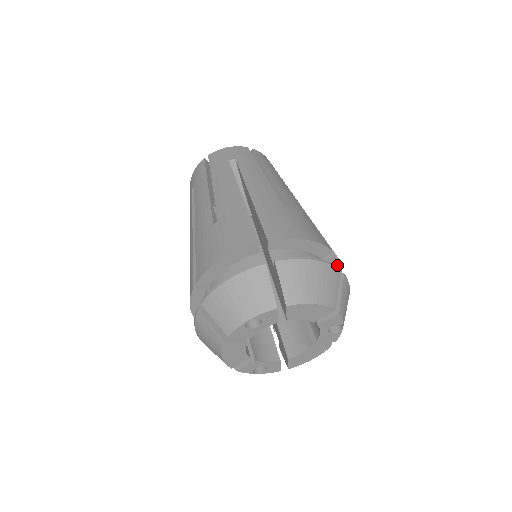
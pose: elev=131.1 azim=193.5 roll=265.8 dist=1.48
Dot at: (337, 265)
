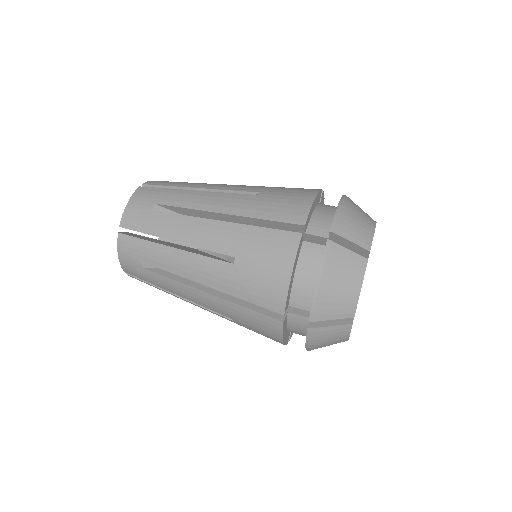
Dot at: occluded
